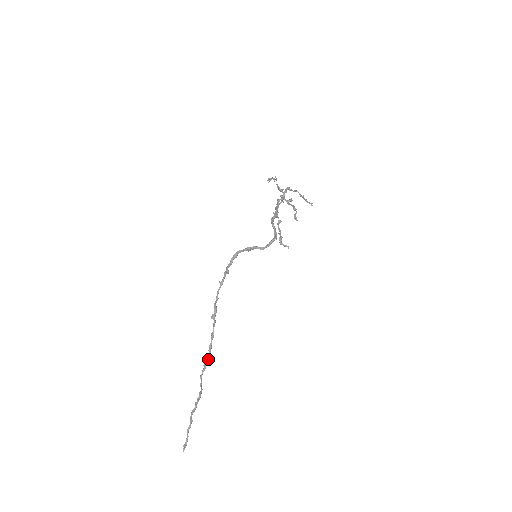
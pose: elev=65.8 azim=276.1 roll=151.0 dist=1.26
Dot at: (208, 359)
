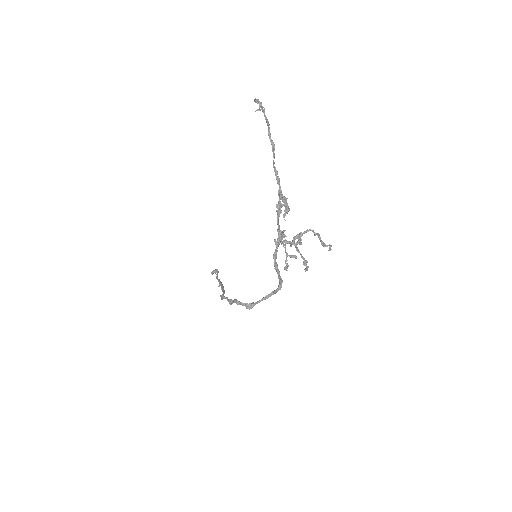
Dot at: occluded
